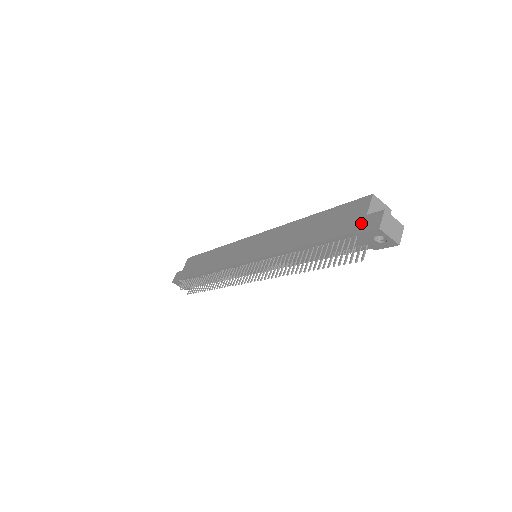
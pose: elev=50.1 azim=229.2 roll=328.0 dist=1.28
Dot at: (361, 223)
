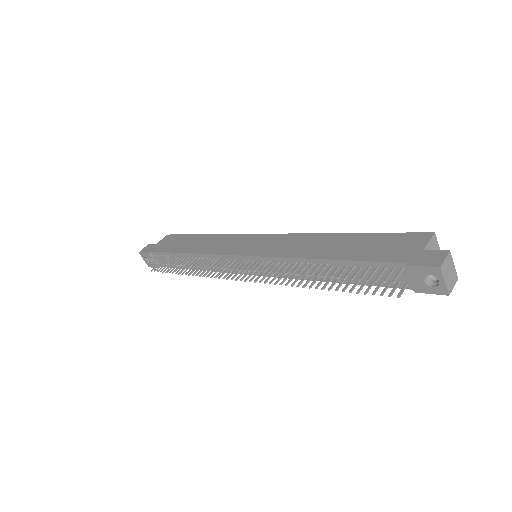
Dot at: (415, 256)
